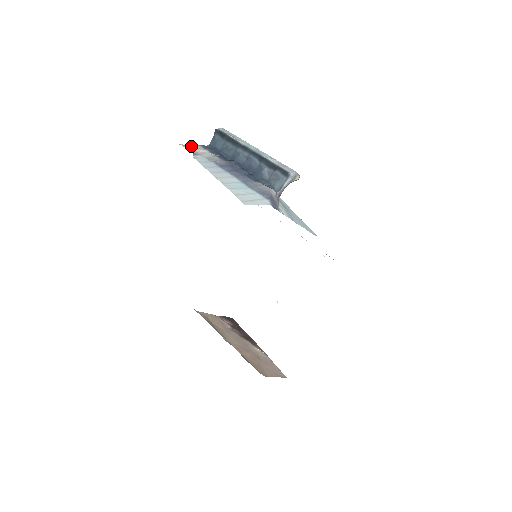
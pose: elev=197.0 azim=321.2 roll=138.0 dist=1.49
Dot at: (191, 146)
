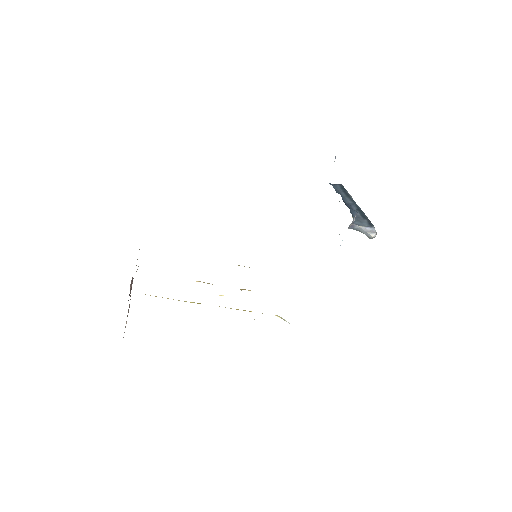
Dot at: occluded
